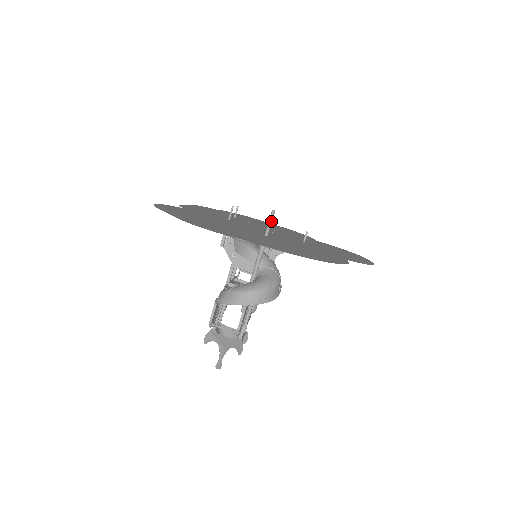
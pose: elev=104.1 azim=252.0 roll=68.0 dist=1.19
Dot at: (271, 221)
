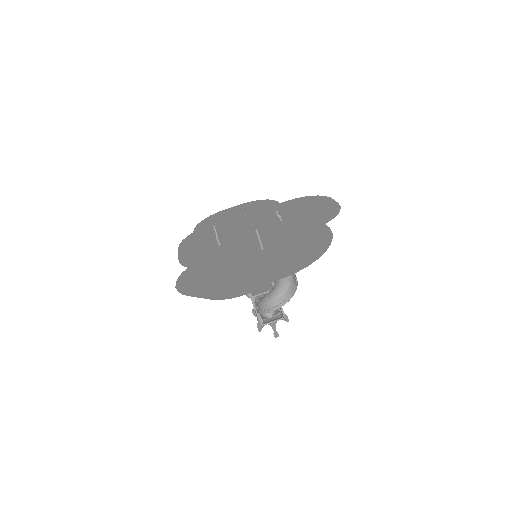
Dot at: (260, 238)
